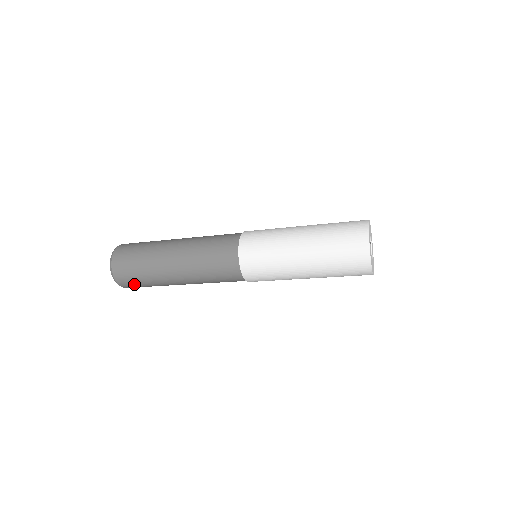
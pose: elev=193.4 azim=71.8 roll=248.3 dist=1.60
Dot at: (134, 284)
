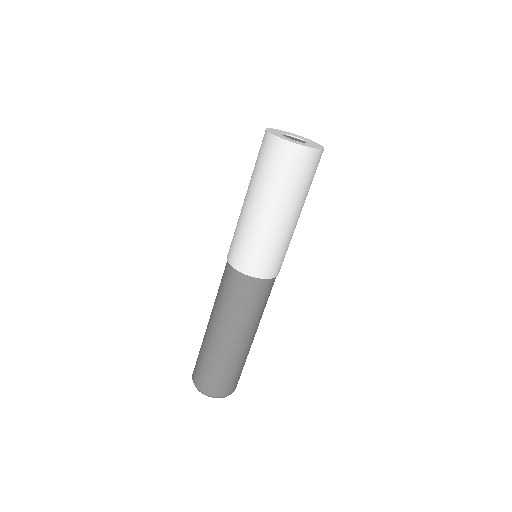
Dot at: (214, 382)
